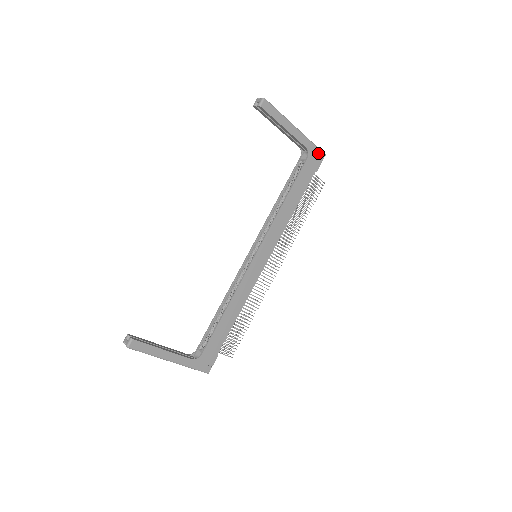
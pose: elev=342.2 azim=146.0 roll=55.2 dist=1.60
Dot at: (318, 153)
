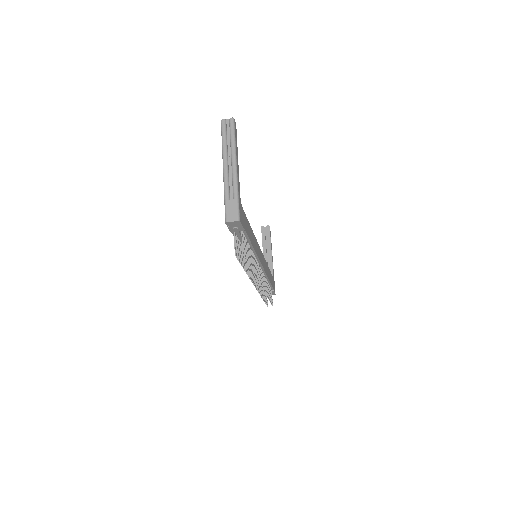
Dot at: (274, 287)
